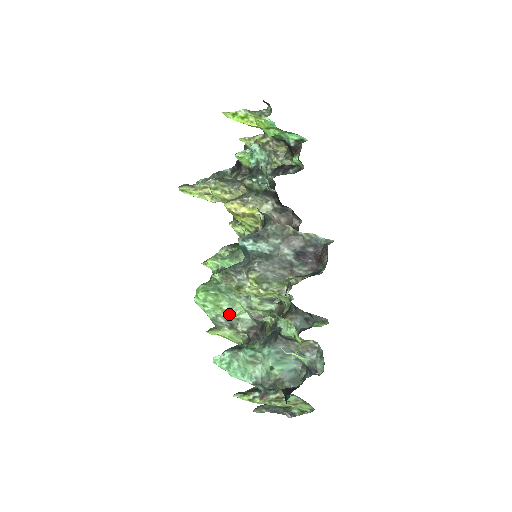
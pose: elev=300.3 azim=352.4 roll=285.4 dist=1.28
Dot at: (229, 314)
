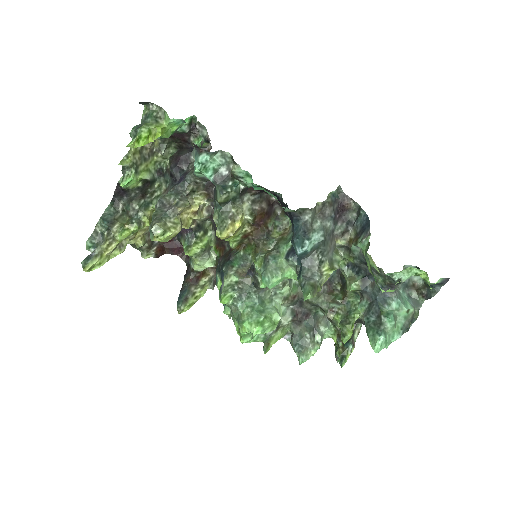
Dot at: occluded
